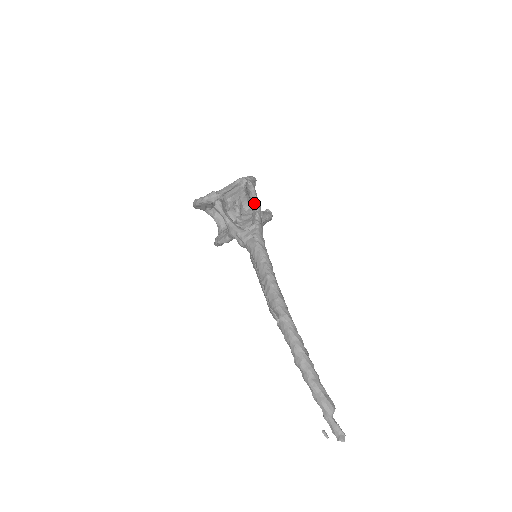
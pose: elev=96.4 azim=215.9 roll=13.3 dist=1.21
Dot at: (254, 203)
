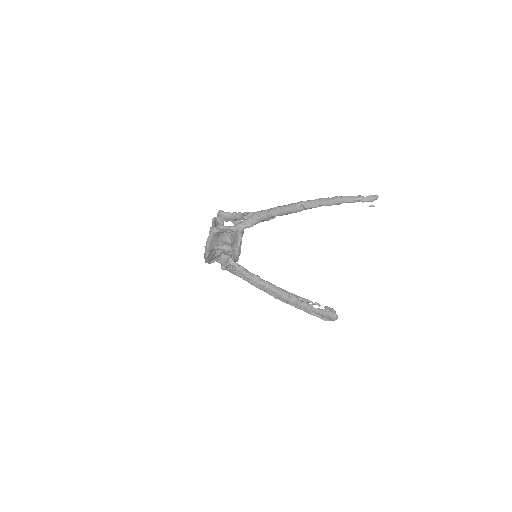
Dot at: (232, 214)
